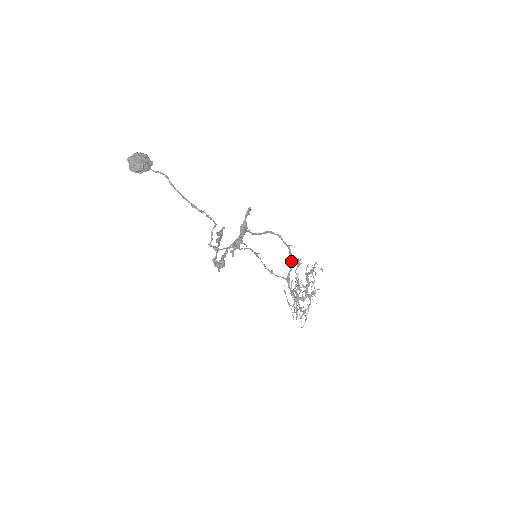
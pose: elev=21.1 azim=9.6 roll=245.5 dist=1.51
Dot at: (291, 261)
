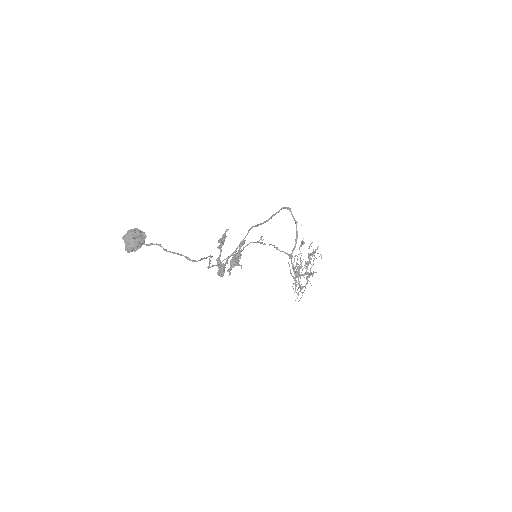
Dot at: (296, 239)
